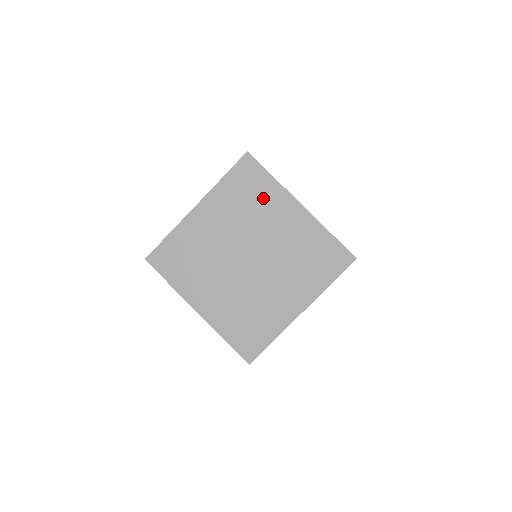
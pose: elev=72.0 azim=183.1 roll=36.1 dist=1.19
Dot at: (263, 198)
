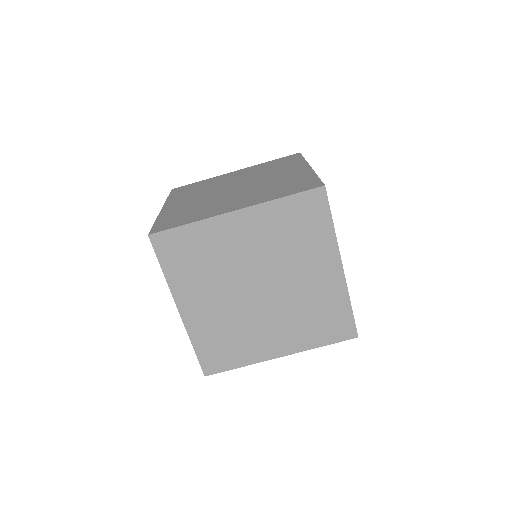
Dot at: (206, 245)
